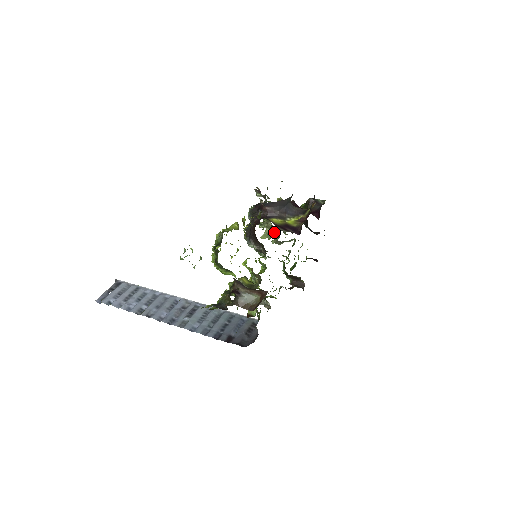
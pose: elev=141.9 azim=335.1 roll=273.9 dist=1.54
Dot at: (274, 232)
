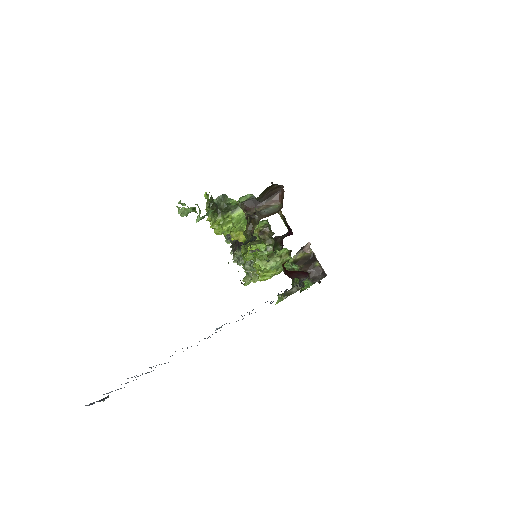
Dot at: occluded
